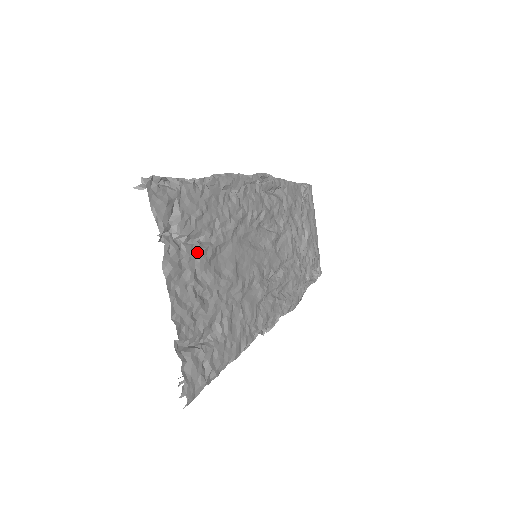
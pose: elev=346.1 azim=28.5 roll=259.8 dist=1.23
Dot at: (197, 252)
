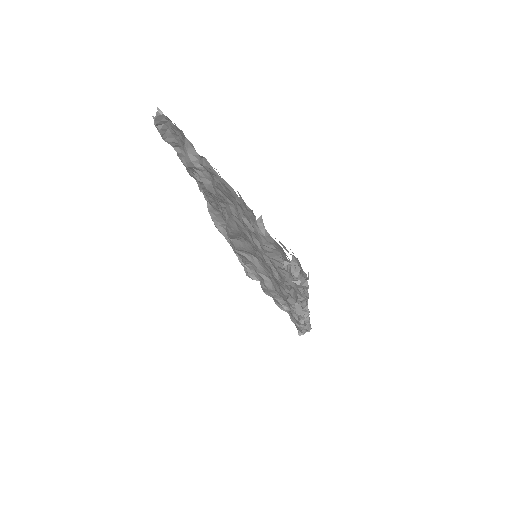
Dot at: occluded
